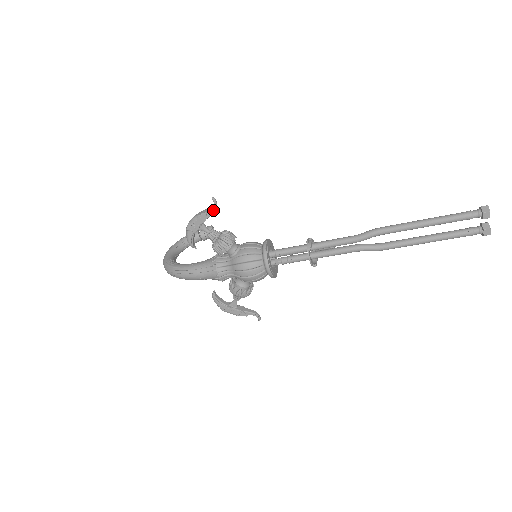
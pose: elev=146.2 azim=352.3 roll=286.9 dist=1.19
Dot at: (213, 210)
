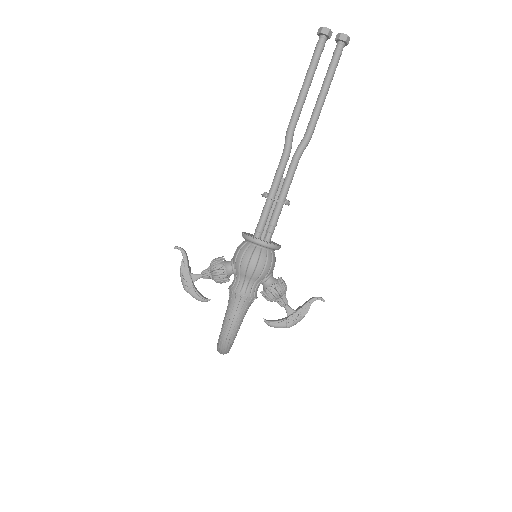
Dot at: (184, 255)
